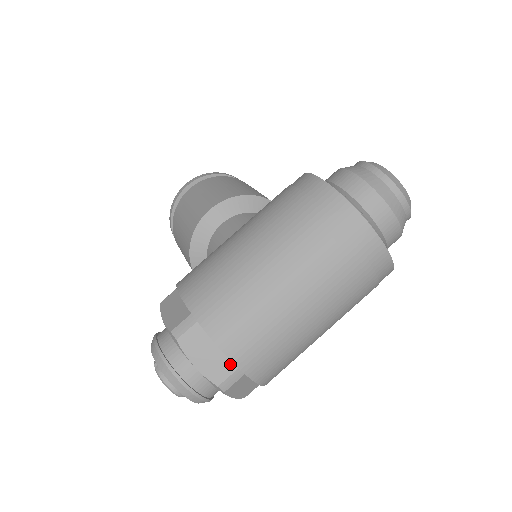
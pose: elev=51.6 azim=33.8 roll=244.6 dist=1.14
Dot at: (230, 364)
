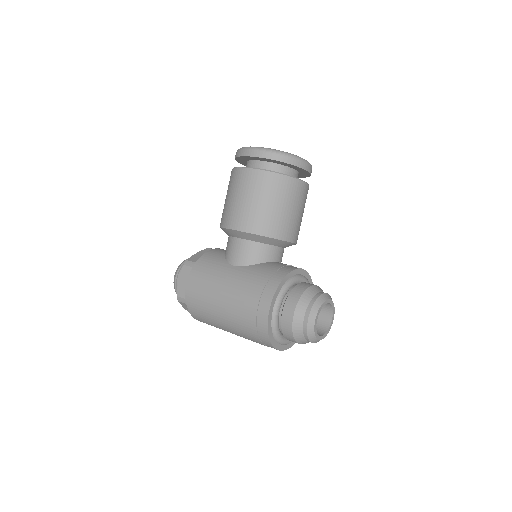
Dot at: occluded
